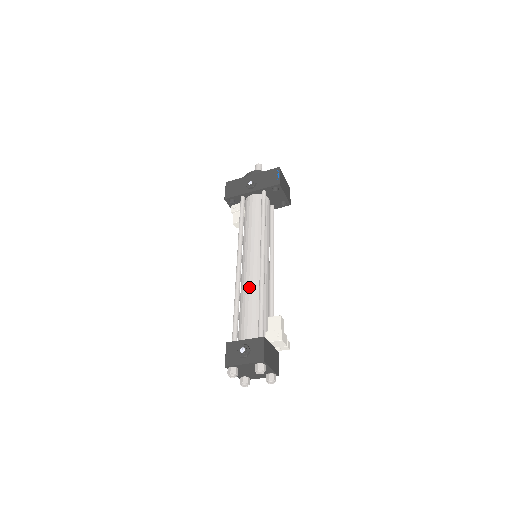
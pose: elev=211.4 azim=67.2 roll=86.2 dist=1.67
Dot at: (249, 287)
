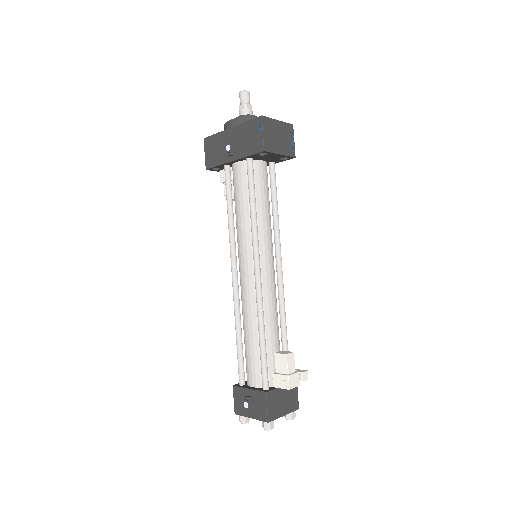
Dot at: (247, 315)
